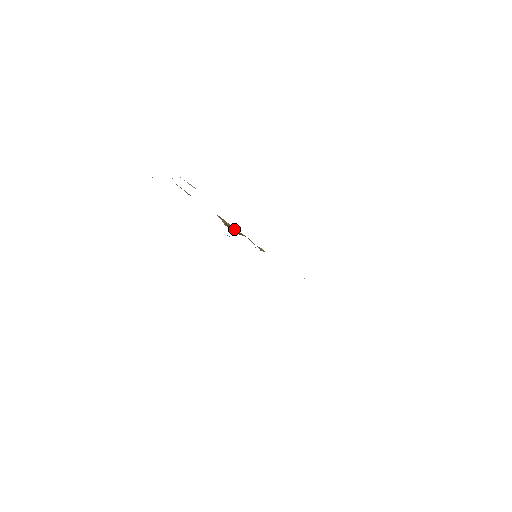
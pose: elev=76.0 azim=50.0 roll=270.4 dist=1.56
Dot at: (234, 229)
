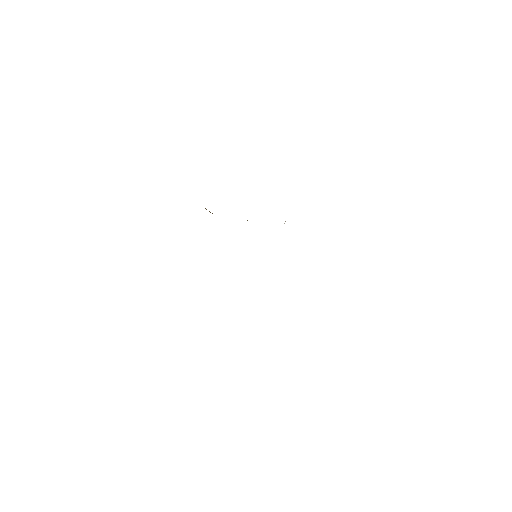
Dot at: occluded
